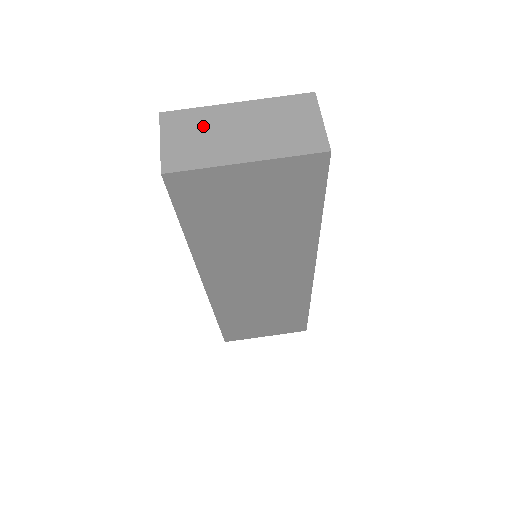
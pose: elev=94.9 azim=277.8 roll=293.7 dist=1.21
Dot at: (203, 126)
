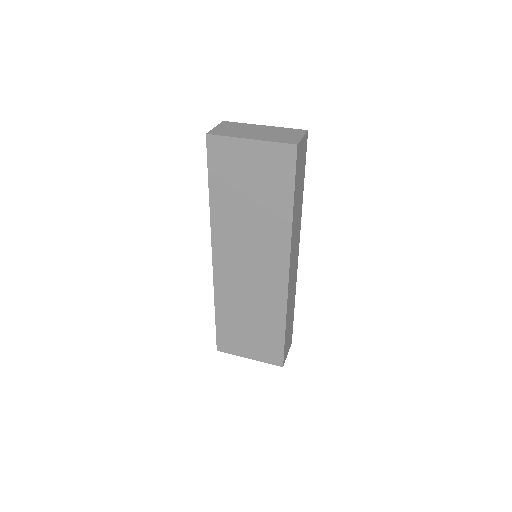
Dot at: (240, 127)
